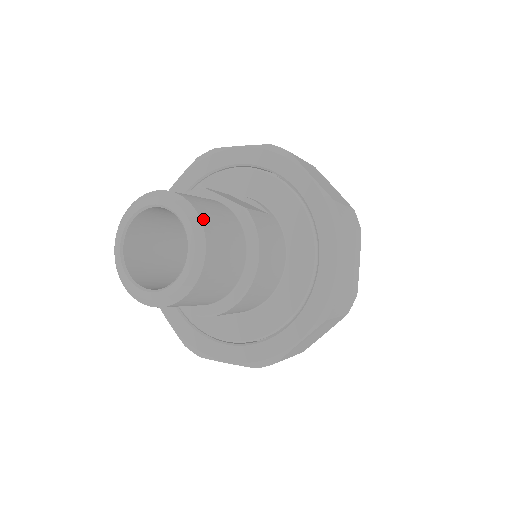
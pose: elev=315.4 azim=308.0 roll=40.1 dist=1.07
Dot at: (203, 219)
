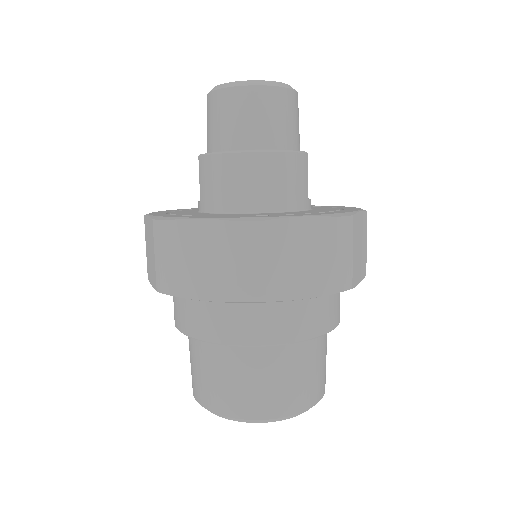
Dot at: (290, 93)
